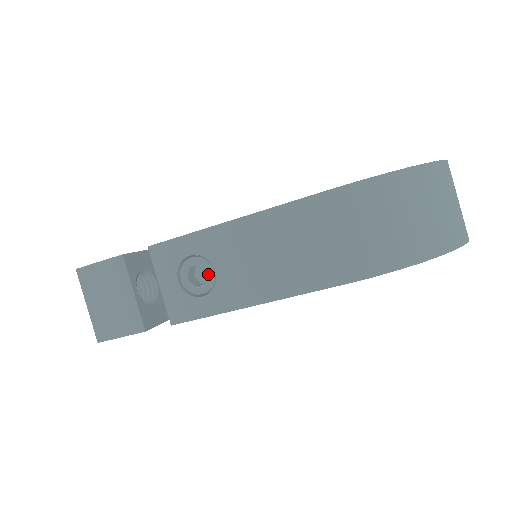
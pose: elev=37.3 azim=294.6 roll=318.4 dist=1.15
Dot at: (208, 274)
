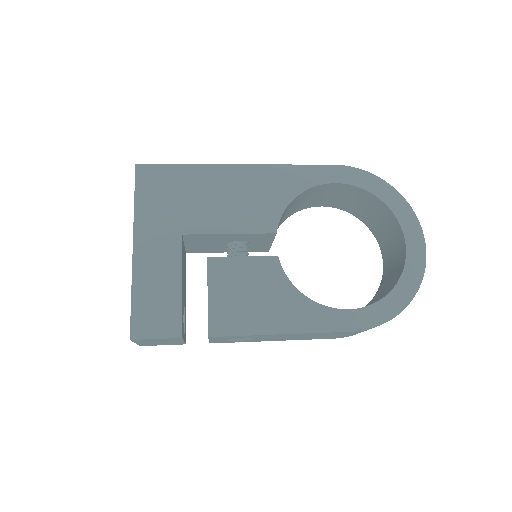
Dot at: (250, 337)
